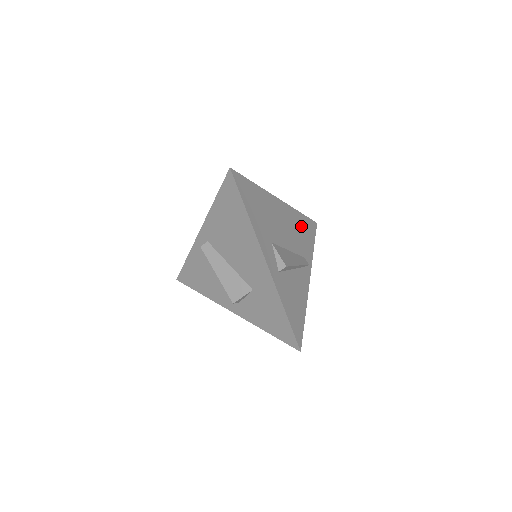
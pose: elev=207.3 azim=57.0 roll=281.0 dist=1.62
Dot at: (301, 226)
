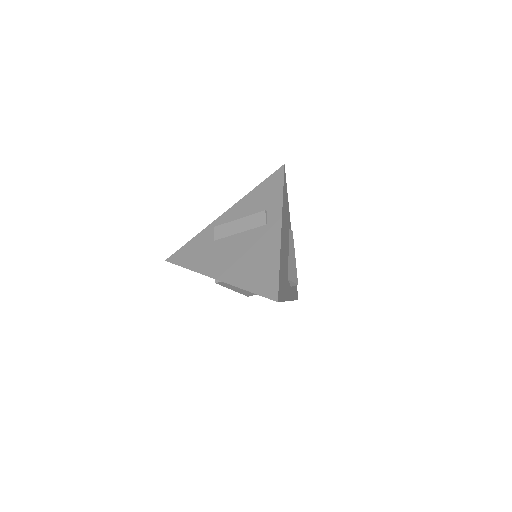
Dot at: (285, 205)
